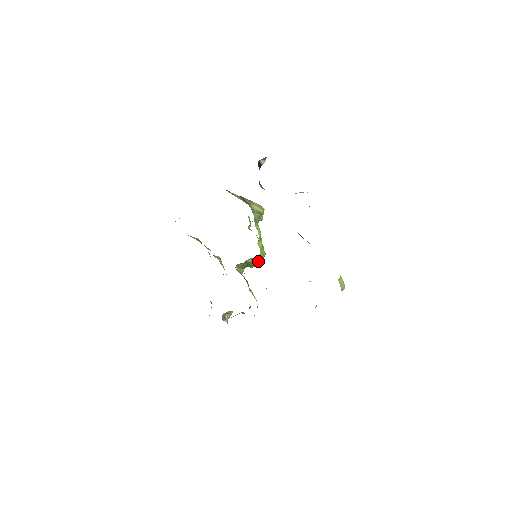
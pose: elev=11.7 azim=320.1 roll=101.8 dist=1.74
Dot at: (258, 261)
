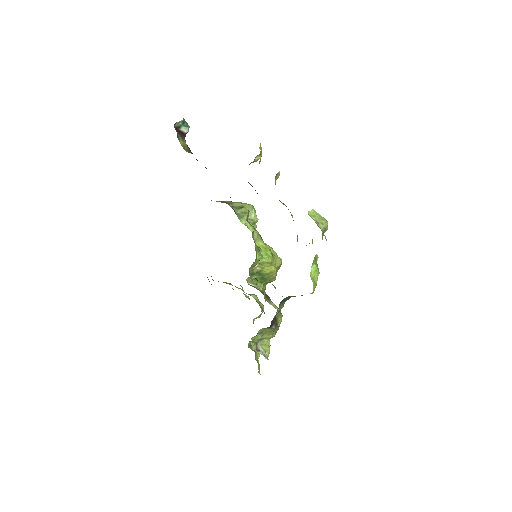
Dot at: (257, 259)
